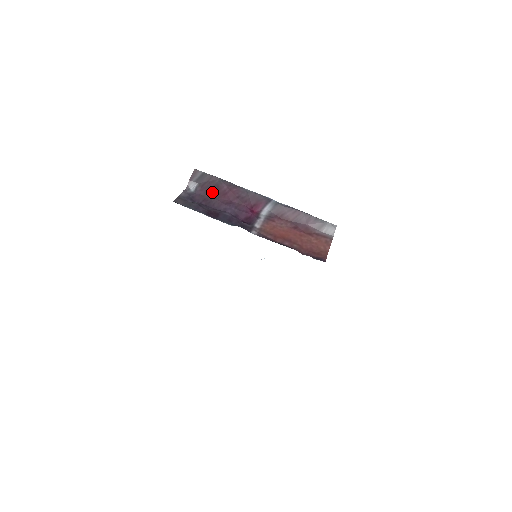
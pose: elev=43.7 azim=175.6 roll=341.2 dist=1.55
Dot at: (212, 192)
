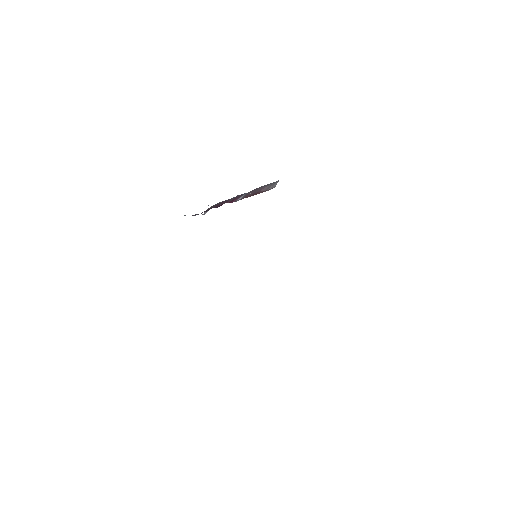
Dot at: (212, 207)
